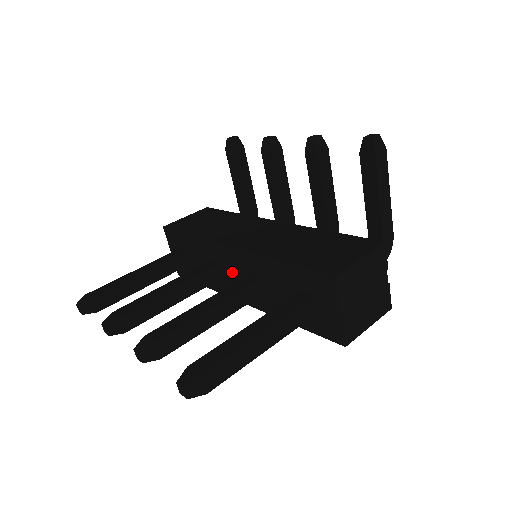
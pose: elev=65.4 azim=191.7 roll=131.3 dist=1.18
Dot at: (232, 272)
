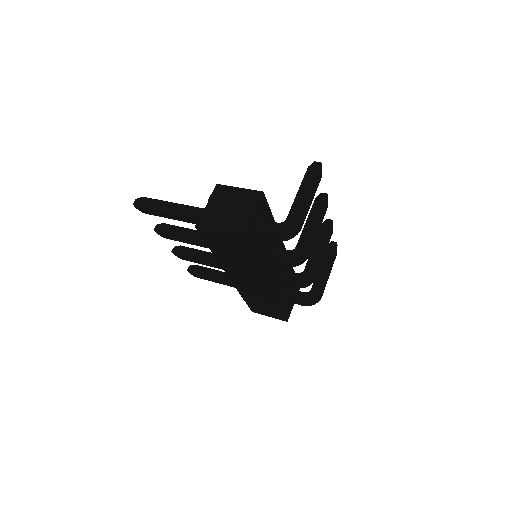
Dot at: occluded
